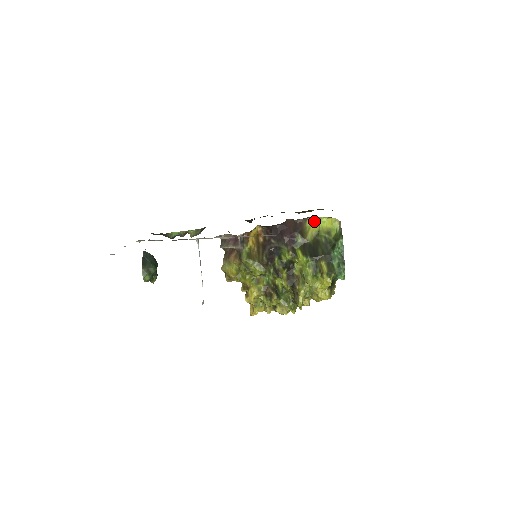
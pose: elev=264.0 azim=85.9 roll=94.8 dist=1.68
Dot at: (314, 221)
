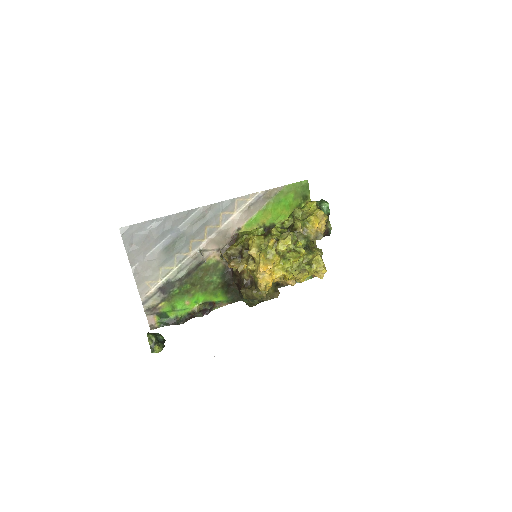
Dot at: occluded
